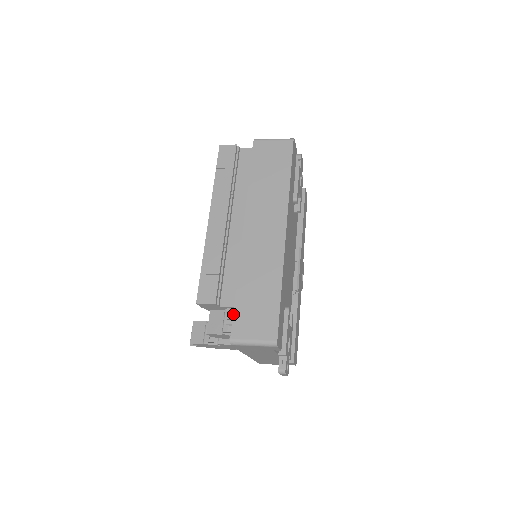
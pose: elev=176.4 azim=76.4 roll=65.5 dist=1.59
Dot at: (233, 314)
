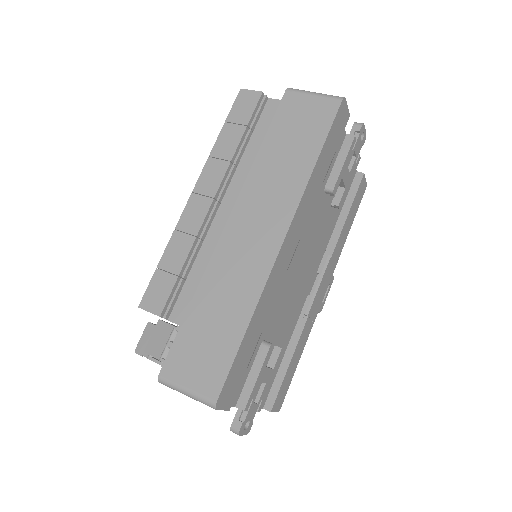
Dot at: (174, 340)
